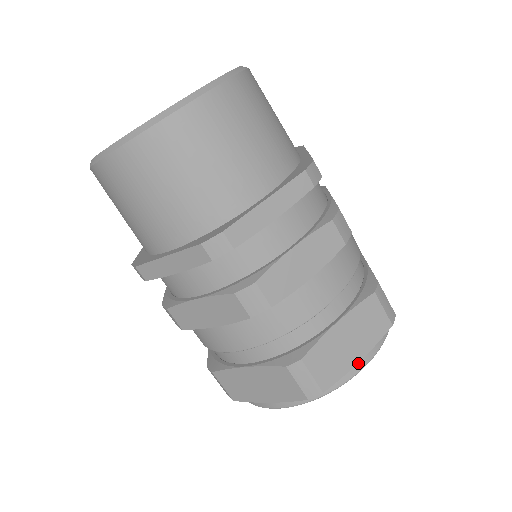
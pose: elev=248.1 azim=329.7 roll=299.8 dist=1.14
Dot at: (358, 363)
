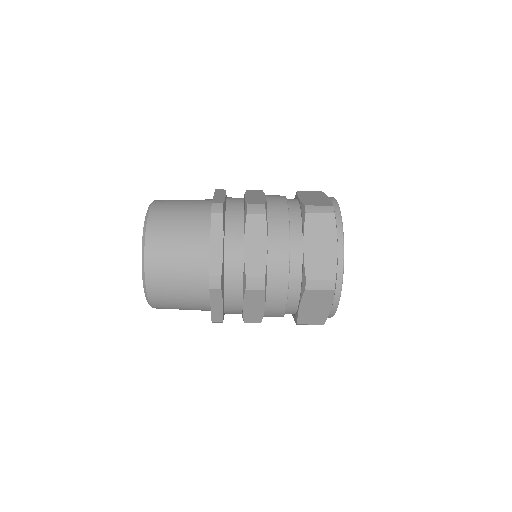
Dot at: (331, 309)
